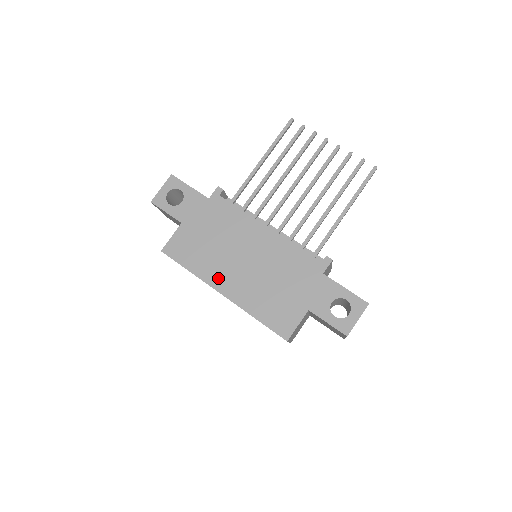
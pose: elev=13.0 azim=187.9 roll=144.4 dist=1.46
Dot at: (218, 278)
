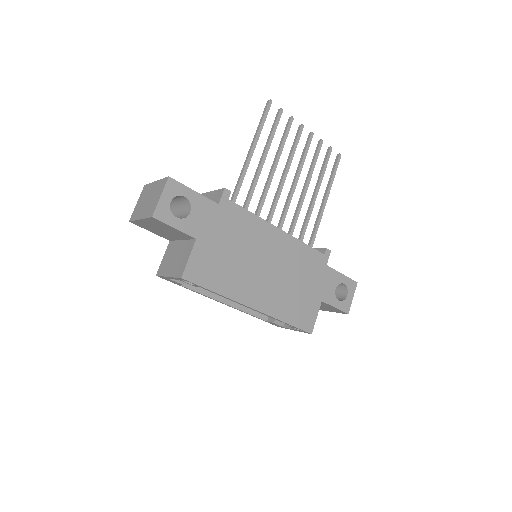
Dot at: (247, 293)
